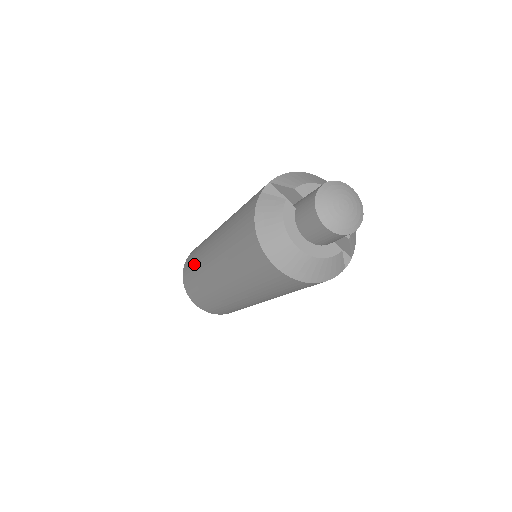
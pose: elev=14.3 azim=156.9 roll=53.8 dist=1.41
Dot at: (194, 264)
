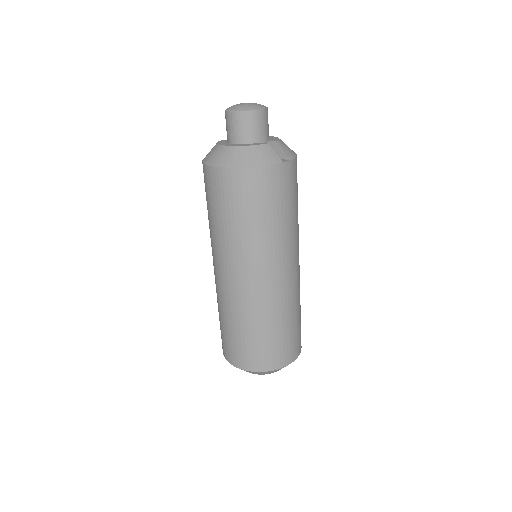
Dot at: occluded
